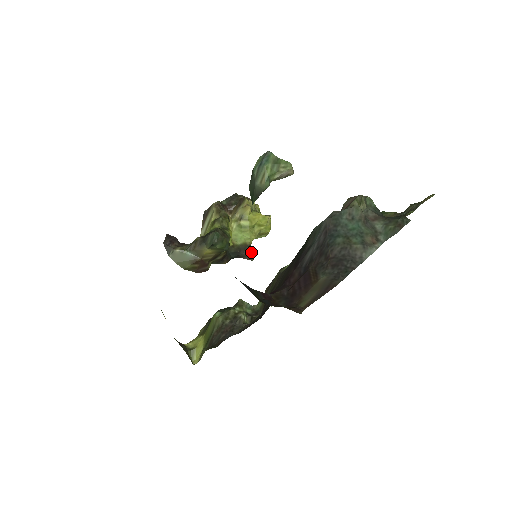
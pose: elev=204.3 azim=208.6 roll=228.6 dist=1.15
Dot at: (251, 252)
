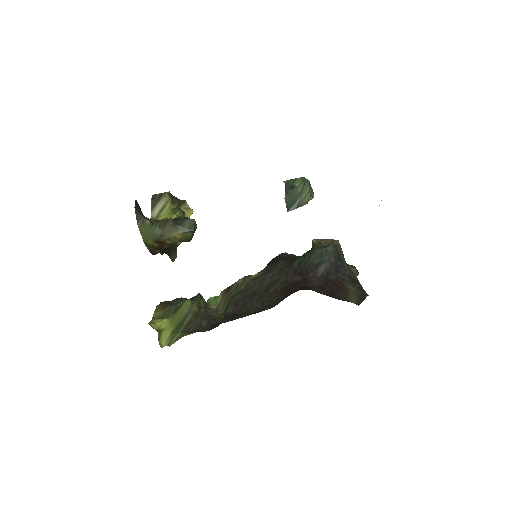
Dot at: occluded
